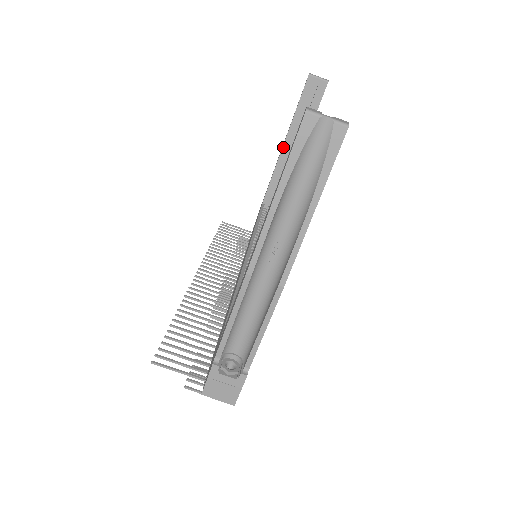
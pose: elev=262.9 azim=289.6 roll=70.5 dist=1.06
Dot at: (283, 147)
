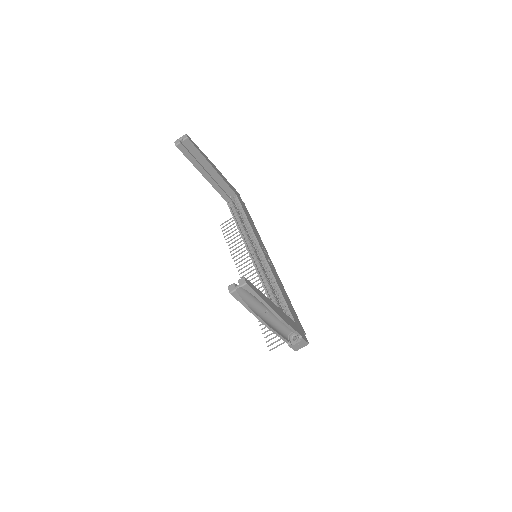
Dot at: (205, 177)
